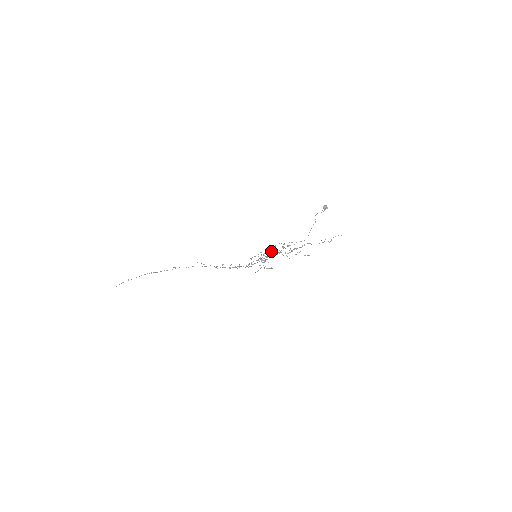
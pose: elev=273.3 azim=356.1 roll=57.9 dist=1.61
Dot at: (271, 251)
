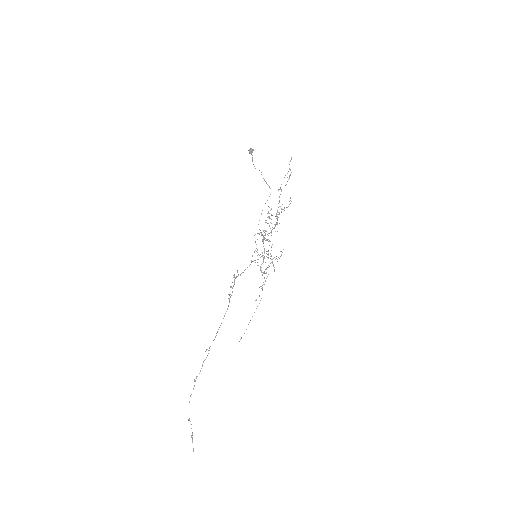
Dot at: occluded
